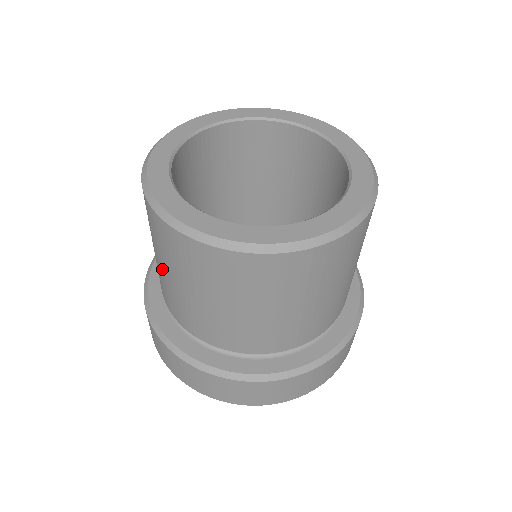
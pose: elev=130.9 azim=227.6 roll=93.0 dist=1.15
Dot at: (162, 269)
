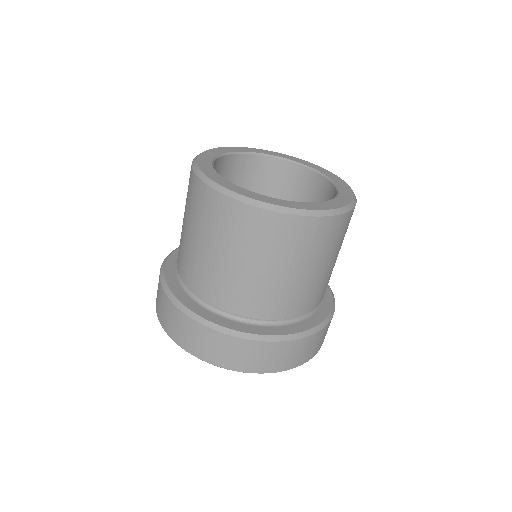
Dot at: (194, 241)
